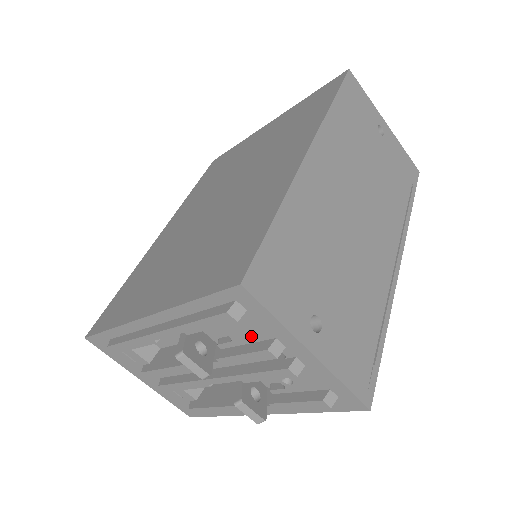
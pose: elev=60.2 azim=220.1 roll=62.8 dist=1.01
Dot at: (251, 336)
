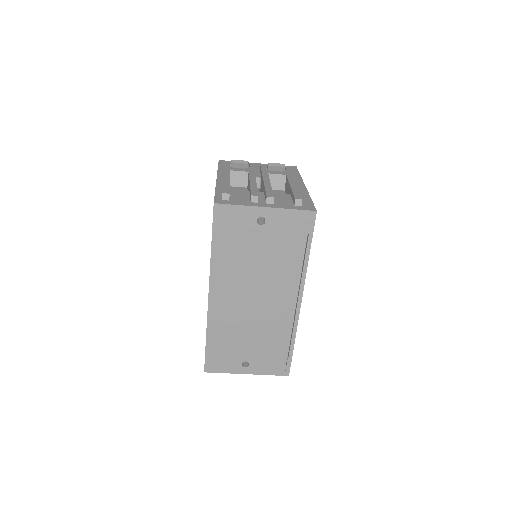
Dot at: occluded
